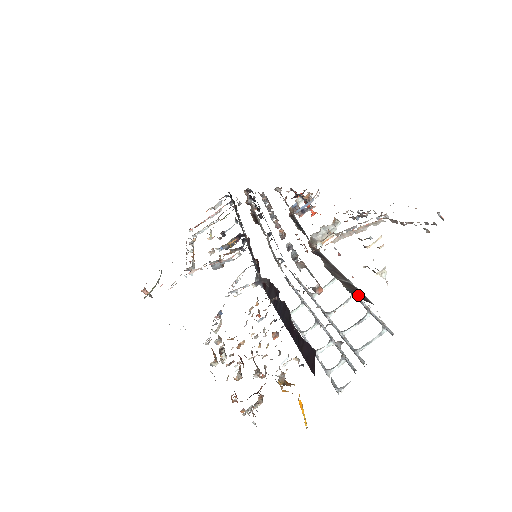
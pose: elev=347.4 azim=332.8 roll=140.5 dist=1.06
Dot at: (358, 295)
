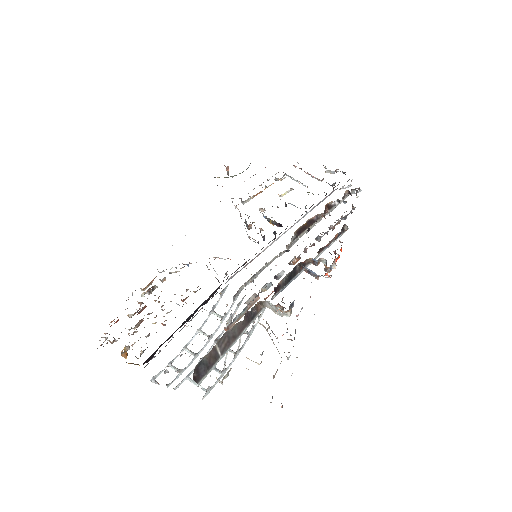
Dot at: (202, 369)
